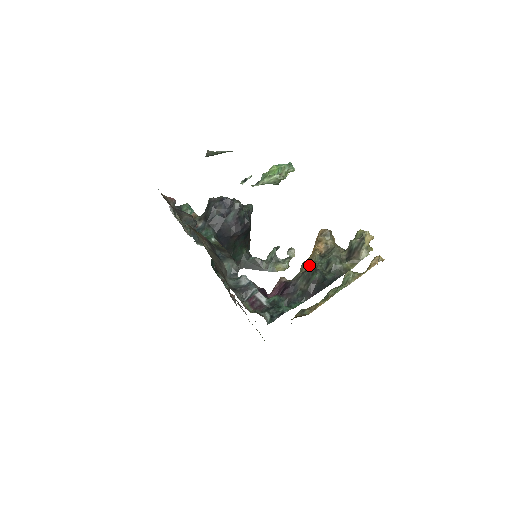
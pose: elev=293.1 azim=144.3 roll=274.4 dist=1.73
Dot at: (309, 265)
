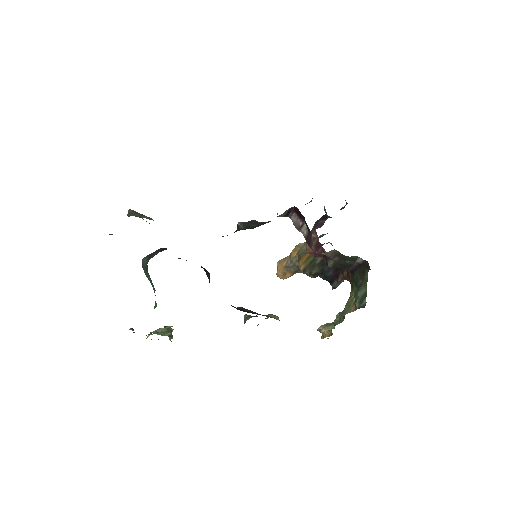
Dot at: occluded
